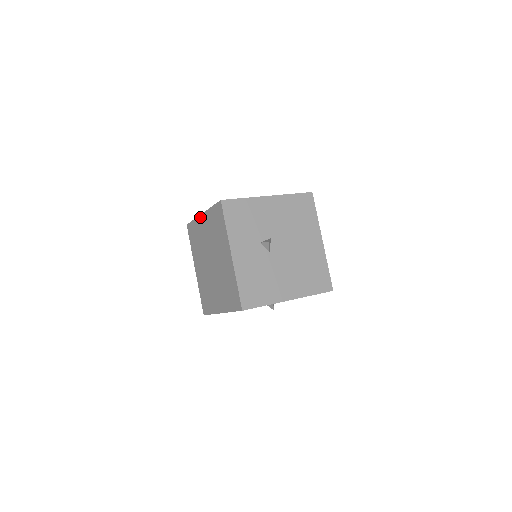
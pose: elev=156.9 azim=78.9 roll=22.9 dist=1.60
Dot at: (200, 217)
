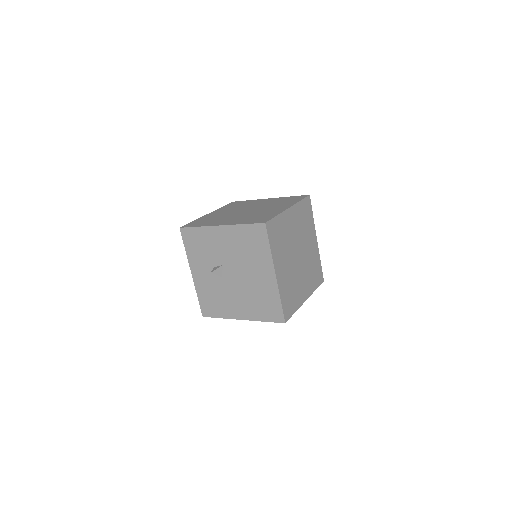
Dot at: occluded
